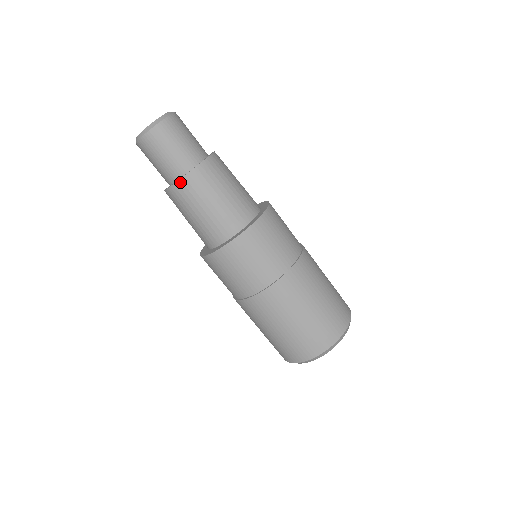
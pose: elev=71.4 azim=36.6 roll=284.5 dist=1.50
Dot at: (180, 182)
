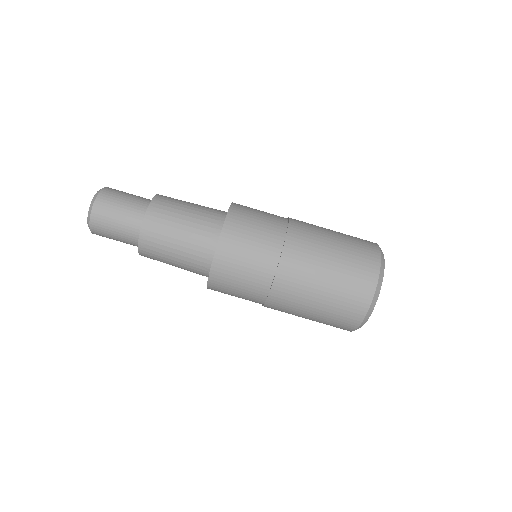
Dot at: (152, 204)
